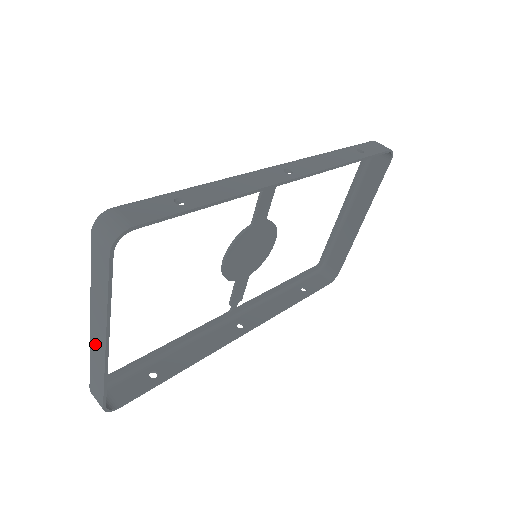
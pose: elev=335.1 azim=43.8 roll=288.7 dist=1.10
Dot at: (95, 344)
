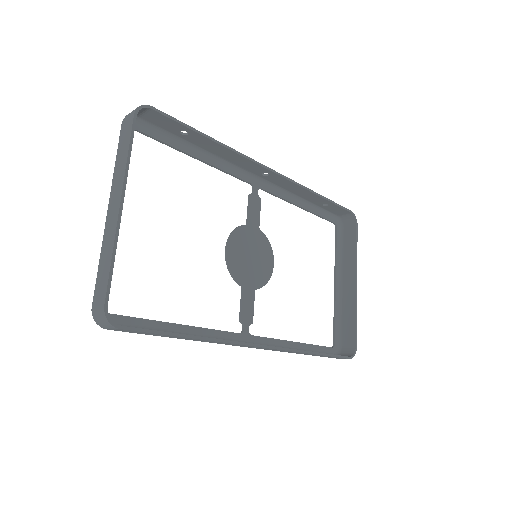
Dot at: (109, 225)
